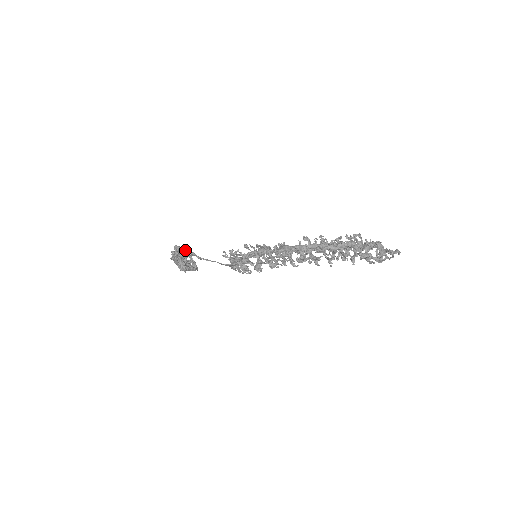
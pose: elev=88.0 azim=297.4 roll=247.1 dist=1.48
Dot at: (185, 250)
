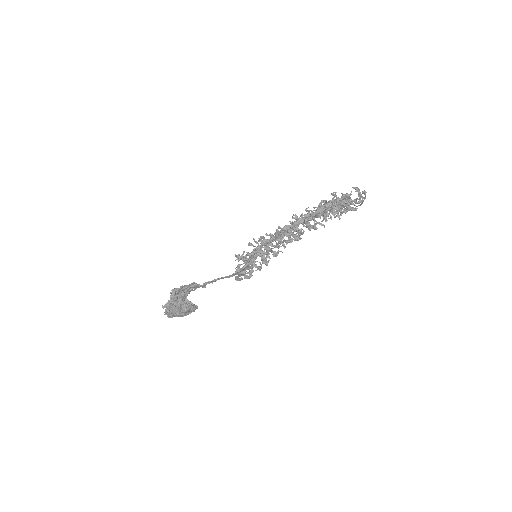
Dot at: (186, 286)
